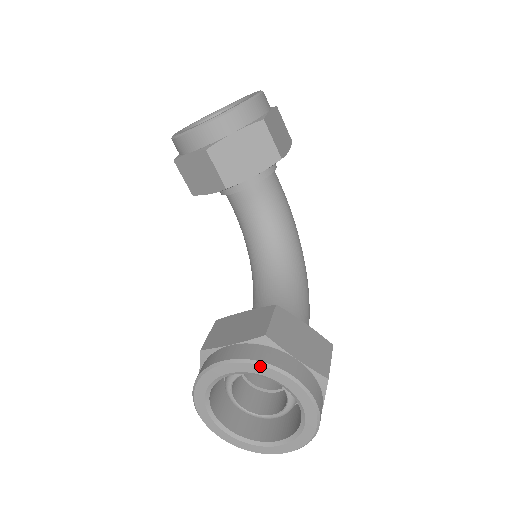
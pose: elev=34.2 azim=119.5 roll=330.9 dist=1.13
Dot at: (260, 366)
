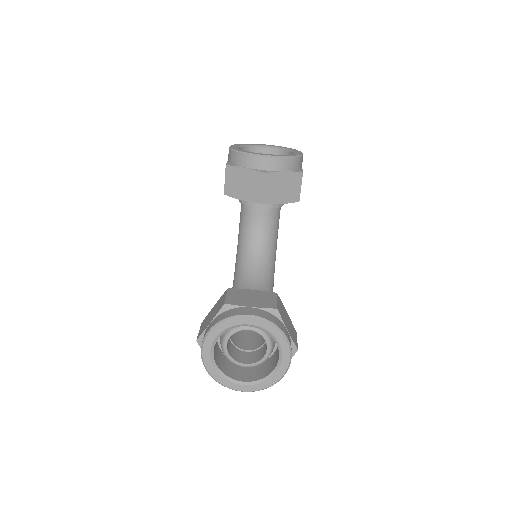
Dot at: (273, 326)
